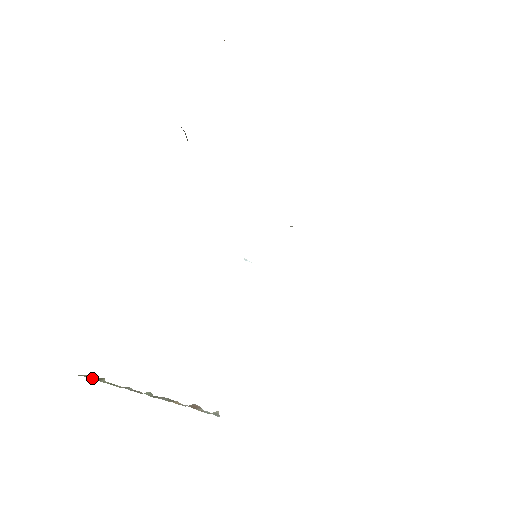
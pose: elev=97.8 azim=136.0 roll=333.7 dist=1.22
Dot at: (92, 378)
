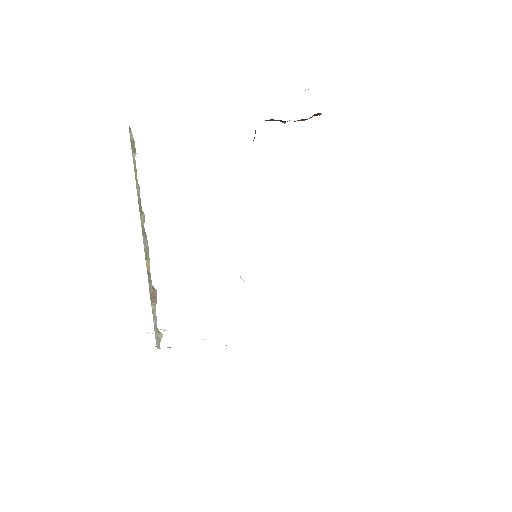
Dot at: (131, 144)
